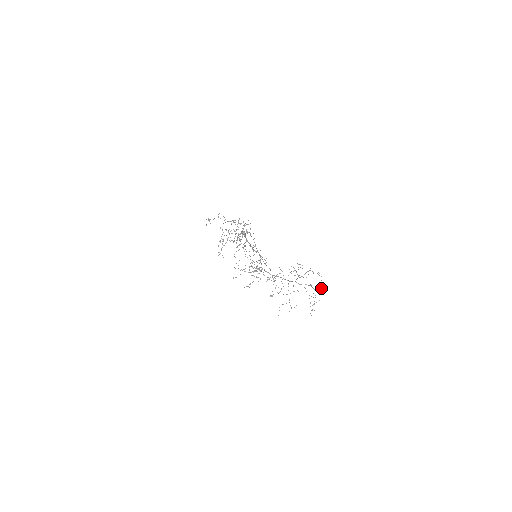
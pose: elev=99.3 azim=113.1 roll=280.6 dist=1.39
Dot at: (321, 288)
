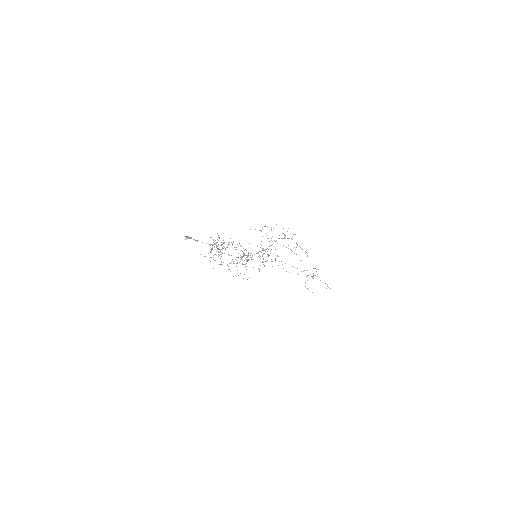
Dot at: (293, 234)
